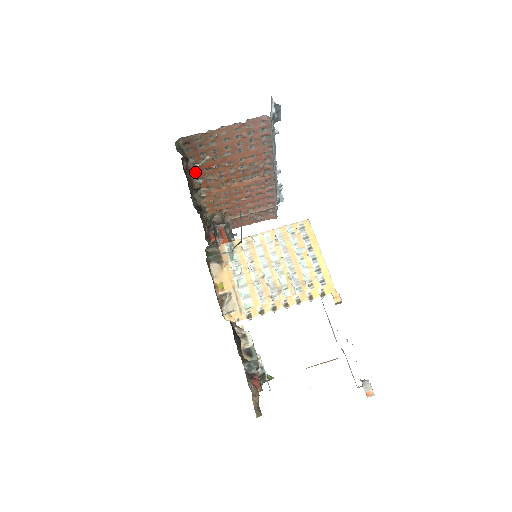
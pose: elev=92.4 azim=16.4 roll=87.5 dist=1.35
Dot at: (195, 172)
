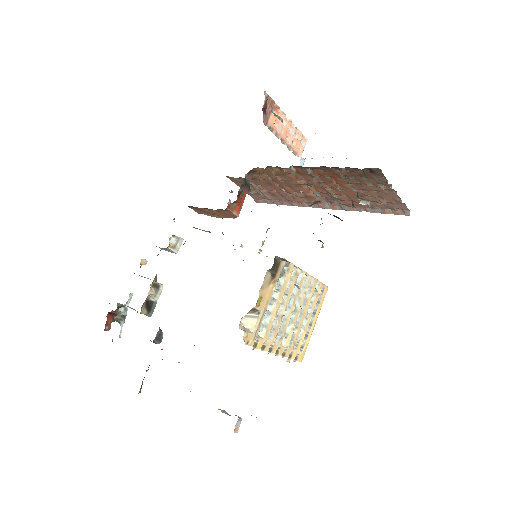
Dot at: (323, 169)
